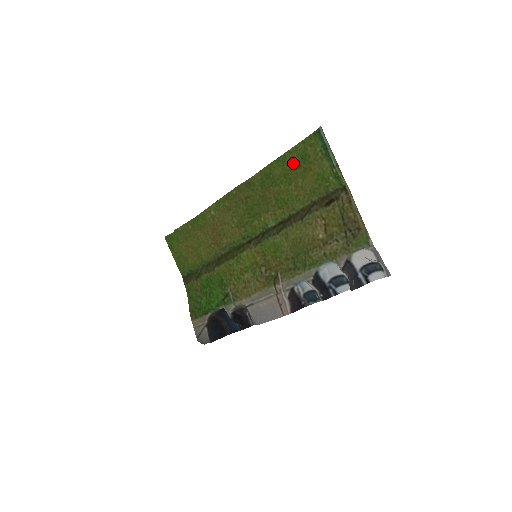
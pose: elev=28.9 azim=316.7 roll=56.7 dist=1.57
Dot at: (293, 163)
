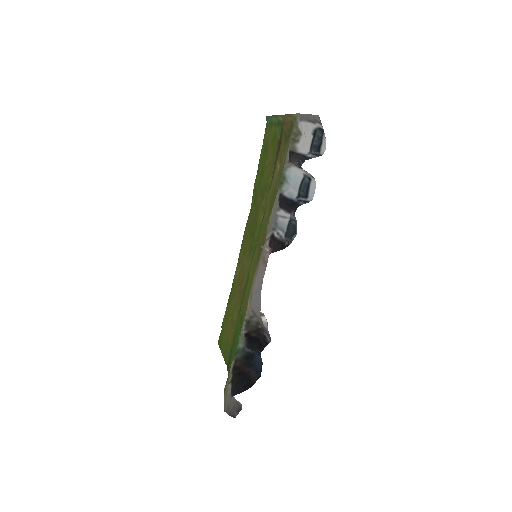
Dot at: (262, 159)
